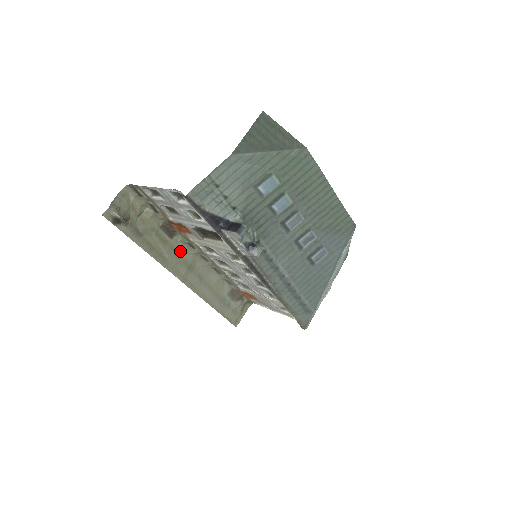
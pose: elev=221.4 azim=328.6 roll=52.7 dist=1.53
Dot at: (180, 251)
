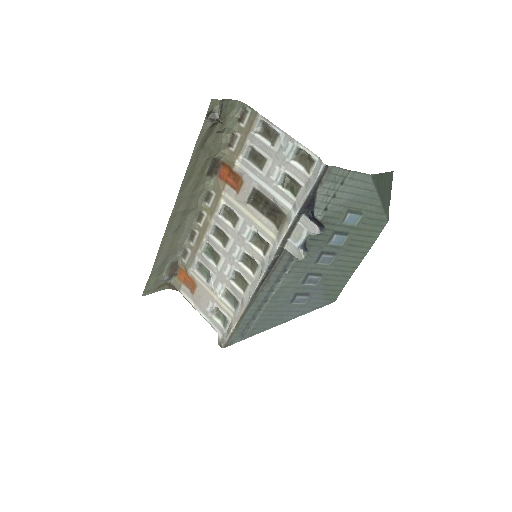
Dot at: (198, 191)
